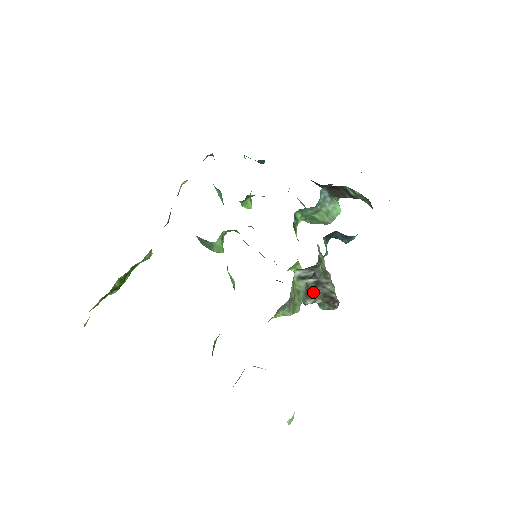
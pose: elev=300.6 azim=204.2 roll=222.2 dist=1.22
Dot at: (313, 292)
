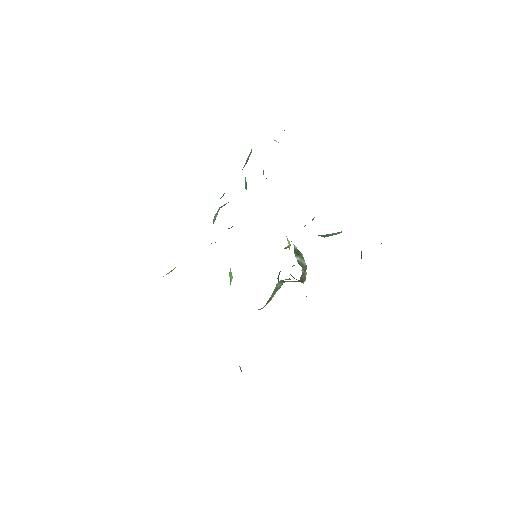
Dot at: occluded
